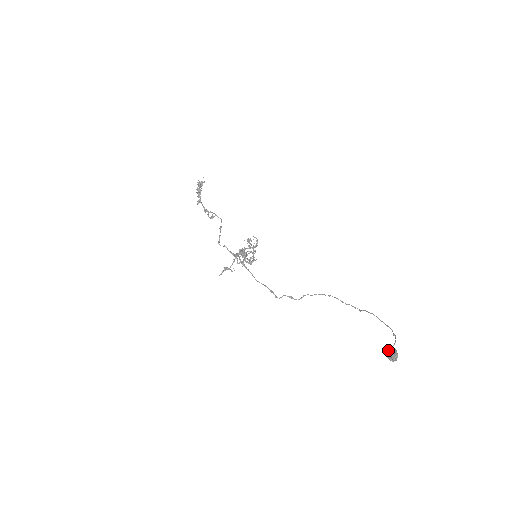
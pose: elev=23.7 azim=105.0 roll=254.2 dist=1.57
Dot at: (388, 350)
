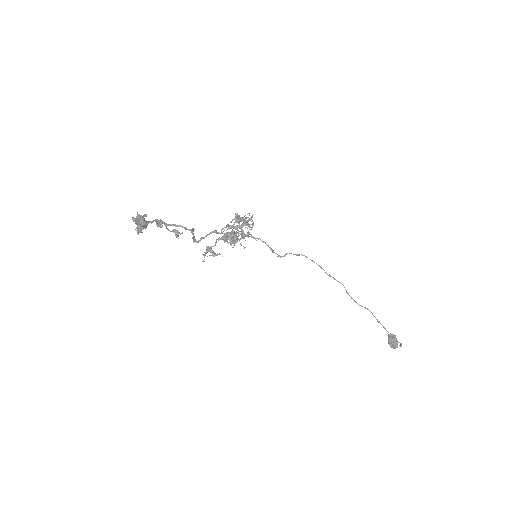
Dot at: (391, 343)
